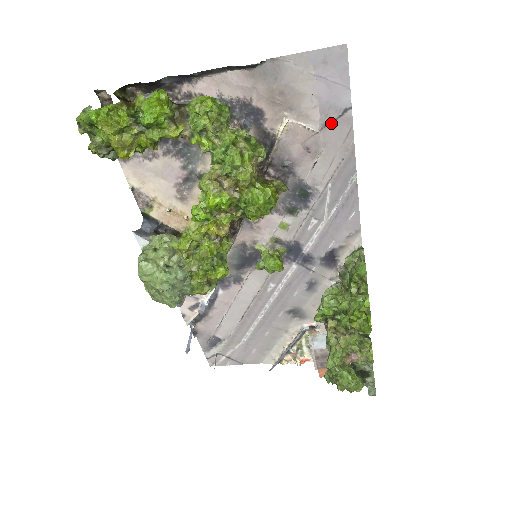
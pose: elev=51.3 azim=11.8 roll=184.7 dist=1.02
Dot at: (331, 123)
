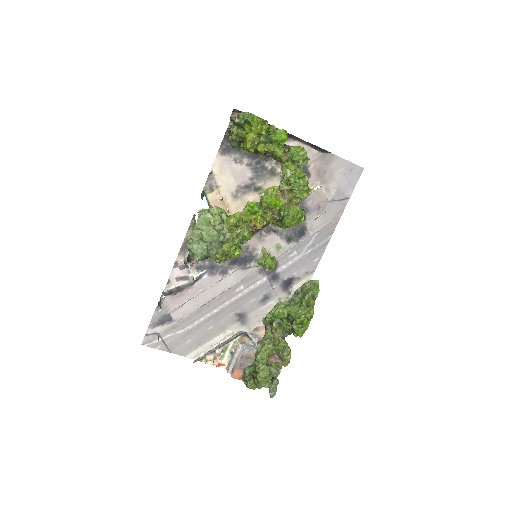
Dot at: (337, 201)
